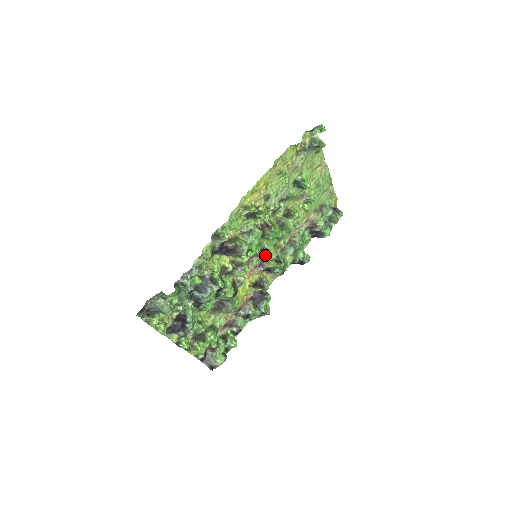
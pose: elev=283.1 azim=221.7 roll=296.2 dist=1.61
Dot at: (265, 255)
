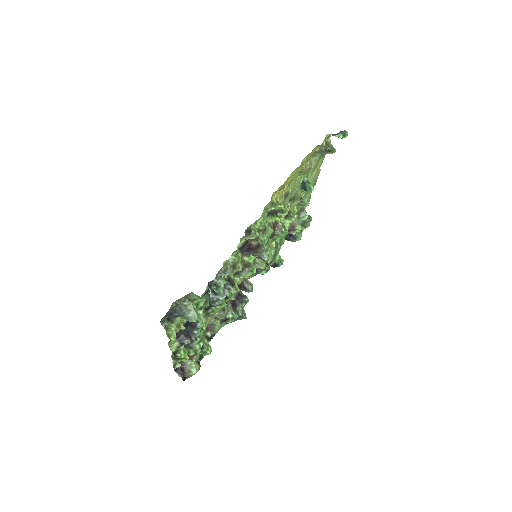
Dot at: (262, 256)
